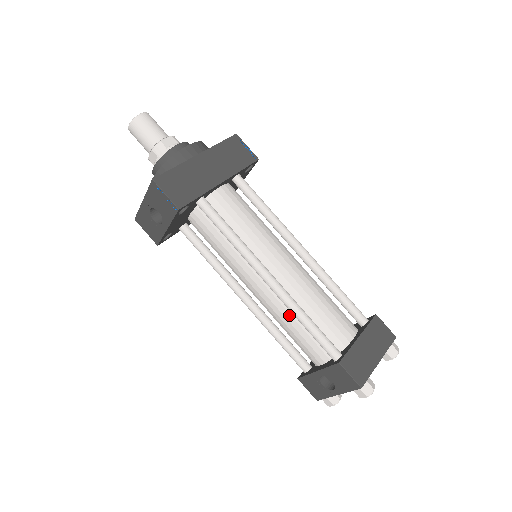
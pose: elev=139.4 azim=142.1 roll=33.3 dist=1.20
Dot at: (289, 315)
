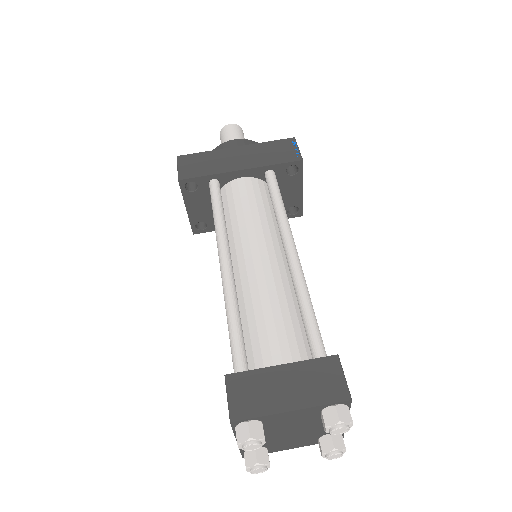
Dot at: occluded
